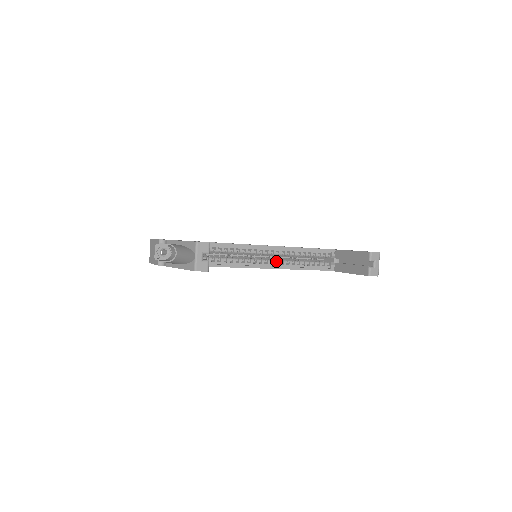
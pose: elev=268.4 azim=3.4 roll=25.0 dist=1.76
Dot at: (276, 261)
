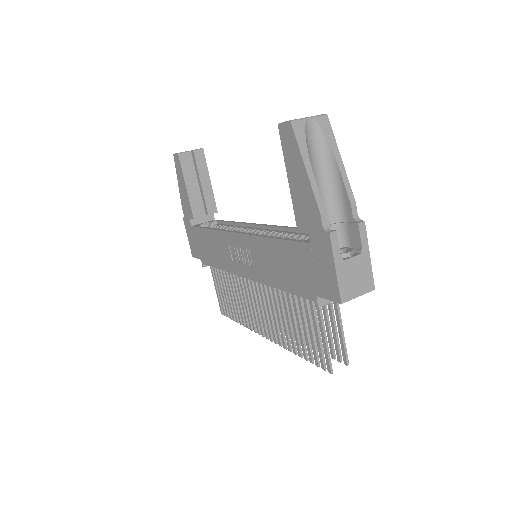
Dot at: occluded
